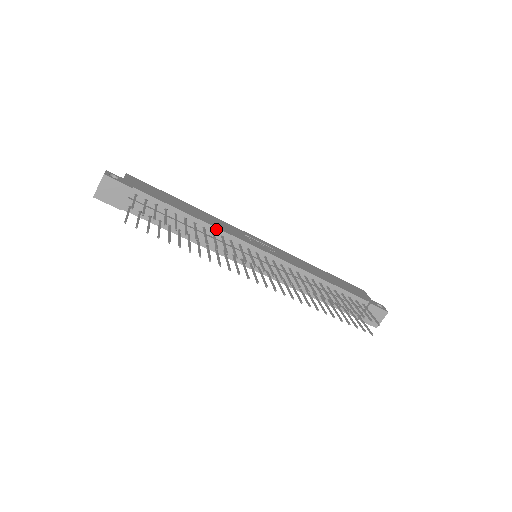
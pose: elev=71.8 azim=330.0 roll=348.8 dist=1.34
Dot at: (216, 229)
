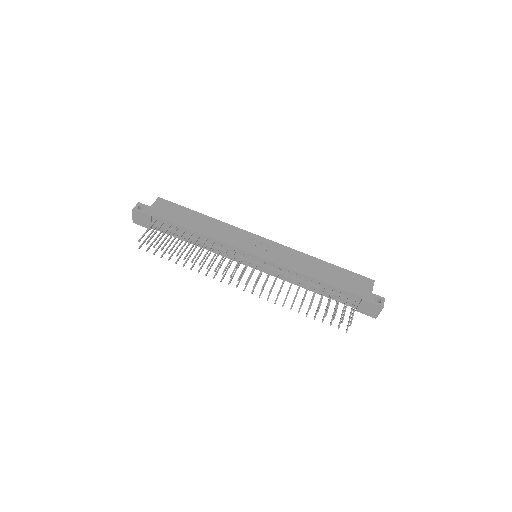
Dot at: (215, 240)
